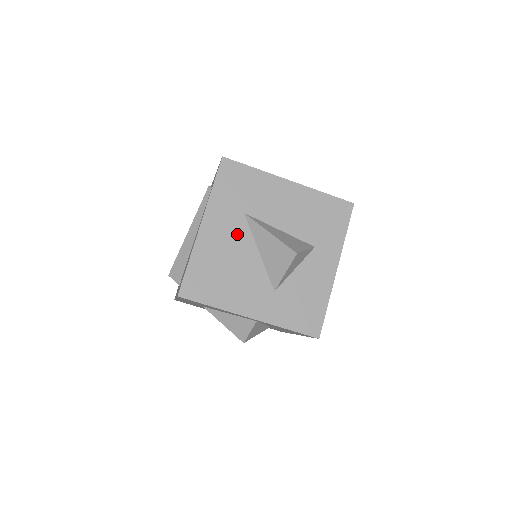
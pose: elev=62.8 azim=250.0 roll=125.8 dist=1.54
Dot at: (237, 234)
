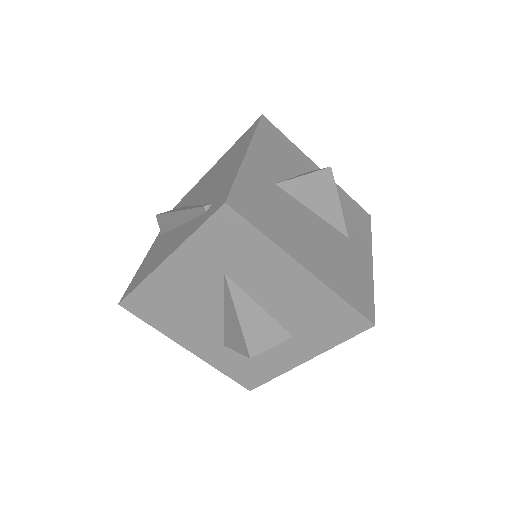
Dot at: (206, 287)
